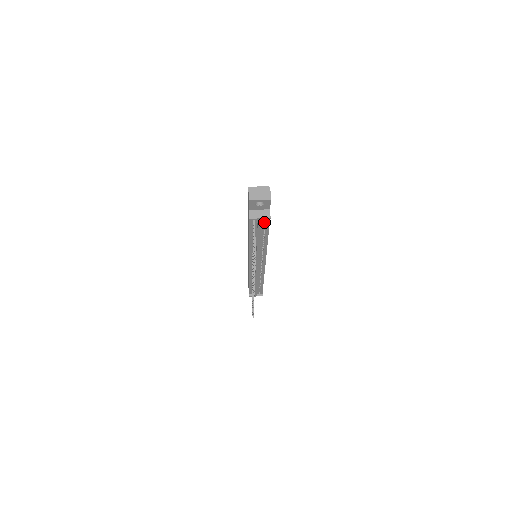
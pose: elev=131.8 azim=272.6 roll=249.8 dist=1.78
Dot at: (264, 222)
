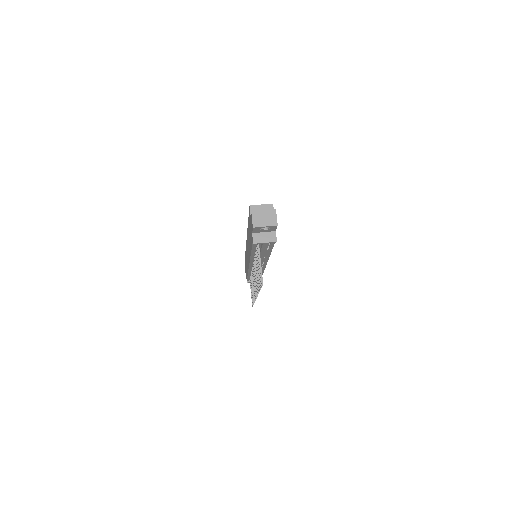
Dot at: occluded
